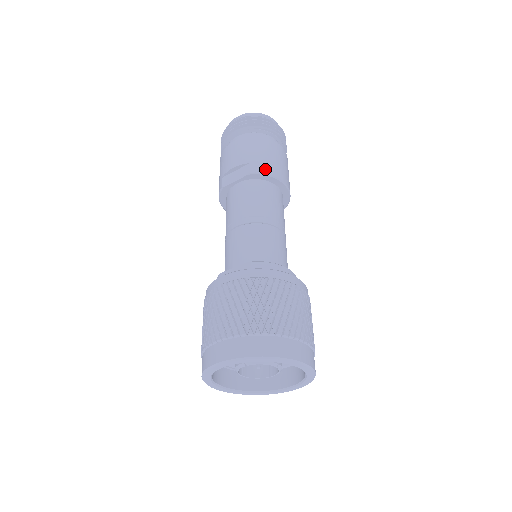
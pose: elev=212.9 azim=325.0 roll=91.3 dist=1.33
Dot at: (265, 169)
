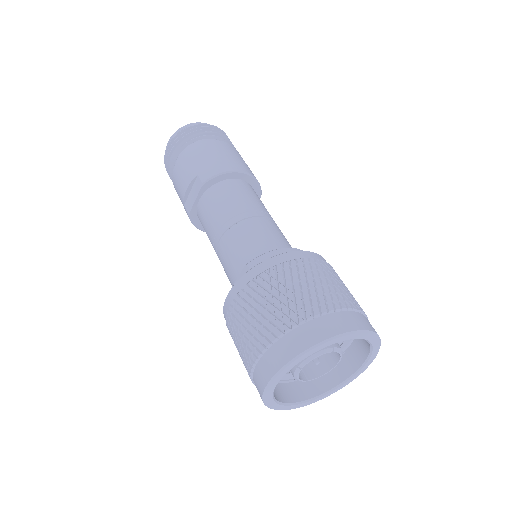
Dot at: (214, 171)
